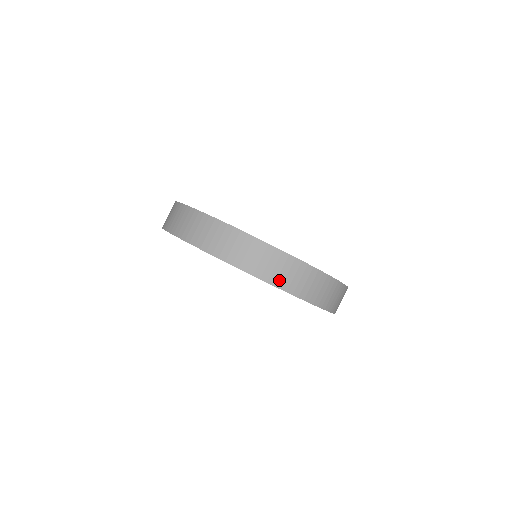
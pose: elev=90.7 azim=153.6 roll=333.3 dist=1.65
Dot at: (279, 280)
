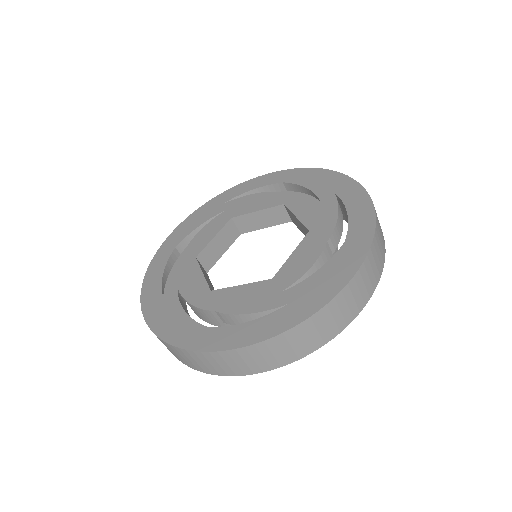
Dot at: (379, 269)
